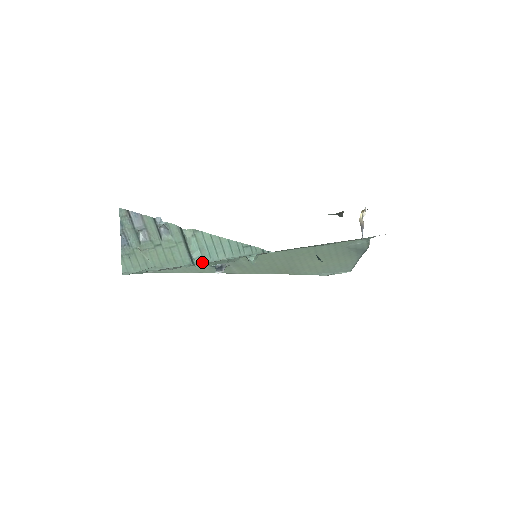
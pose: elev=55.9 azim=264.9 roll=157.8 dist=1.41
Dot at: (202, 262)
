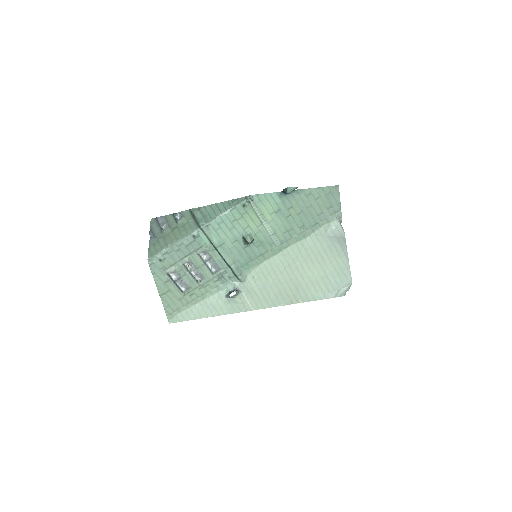
Dot at: (205, 223)
